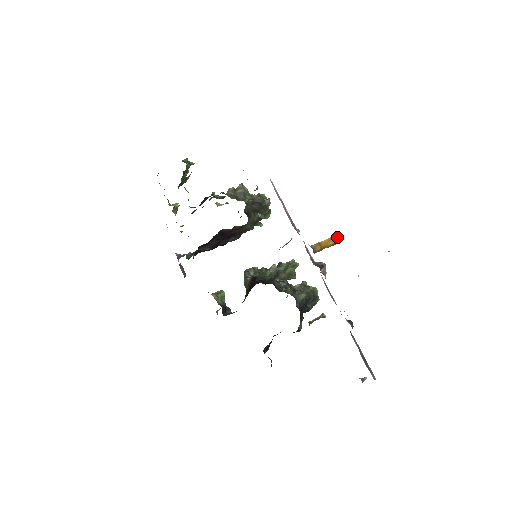
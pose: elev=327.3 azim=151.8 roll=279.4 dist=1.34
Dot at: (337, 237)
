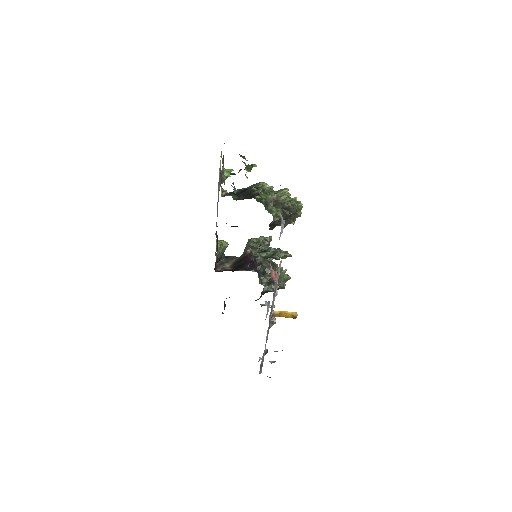
Dot at: (295, 316)
